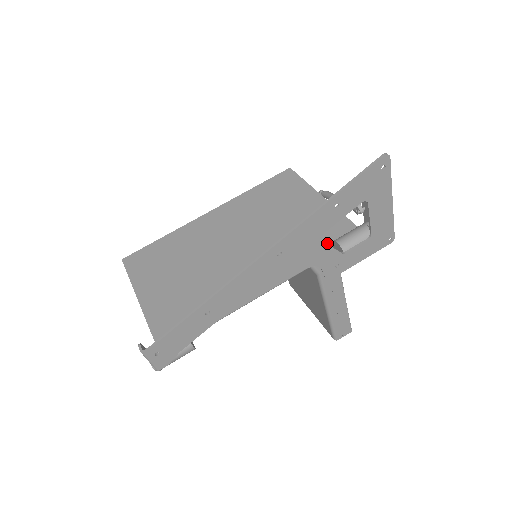
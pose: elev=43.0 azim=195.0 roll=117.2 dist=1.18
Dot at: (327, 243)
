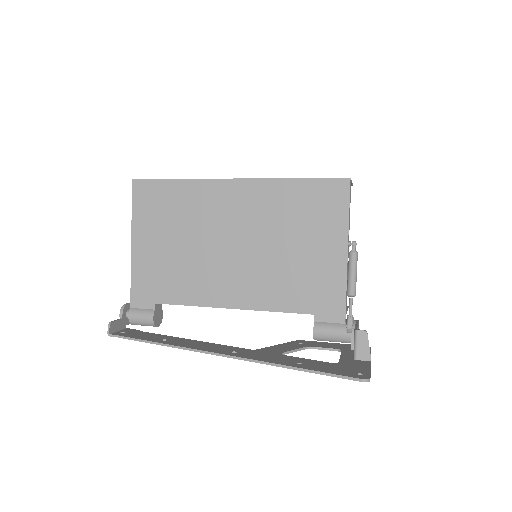
Dot at: (311, 313)
